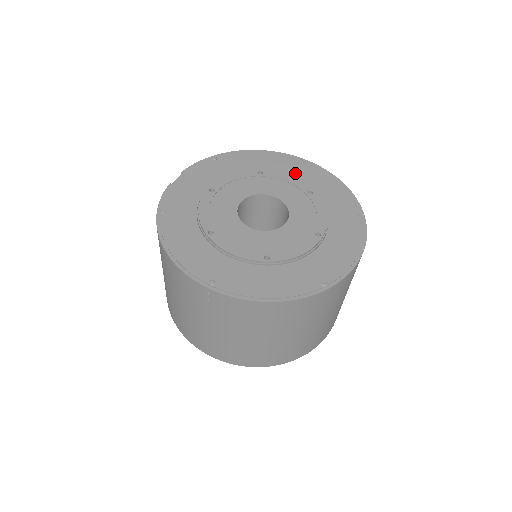
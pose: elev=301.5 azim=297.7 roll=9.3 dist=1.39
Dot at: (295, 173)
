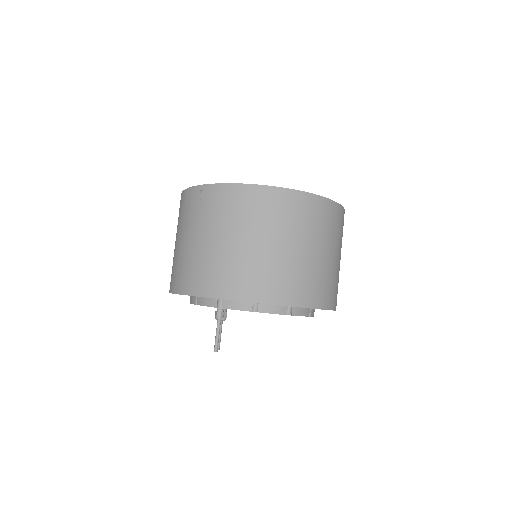
Dot at: occluded
